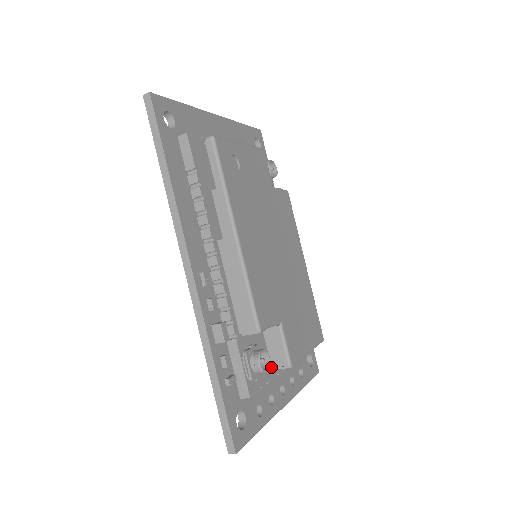
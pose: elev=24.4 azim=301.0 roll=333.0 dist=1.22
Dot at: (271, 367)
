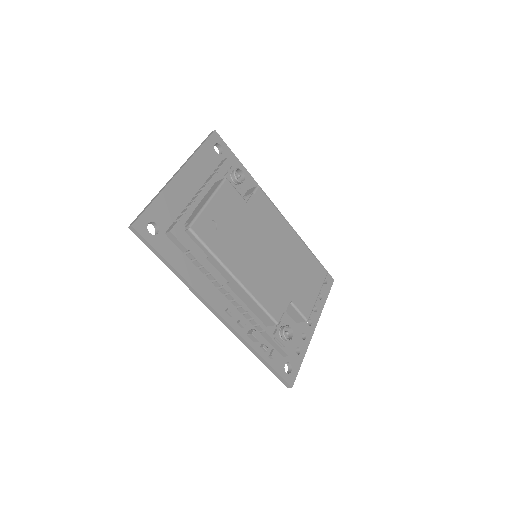
Dot at: (295, 323)
